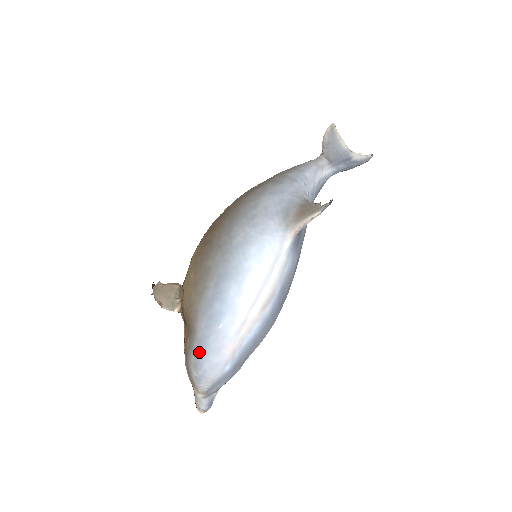
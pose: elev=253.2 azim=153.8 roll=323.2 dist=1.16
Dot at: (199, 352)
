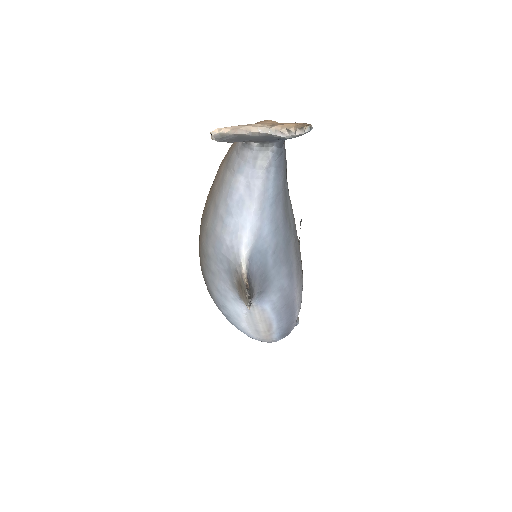
Dot at: occluded
